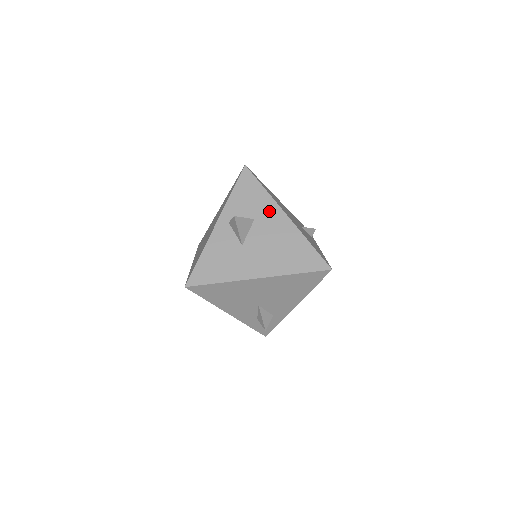
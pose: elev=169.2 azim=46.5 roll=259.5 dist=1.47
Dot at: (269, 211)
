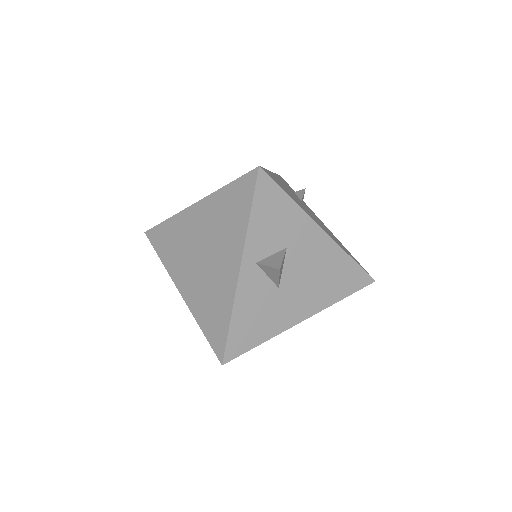
Dot at: (302, 231)
